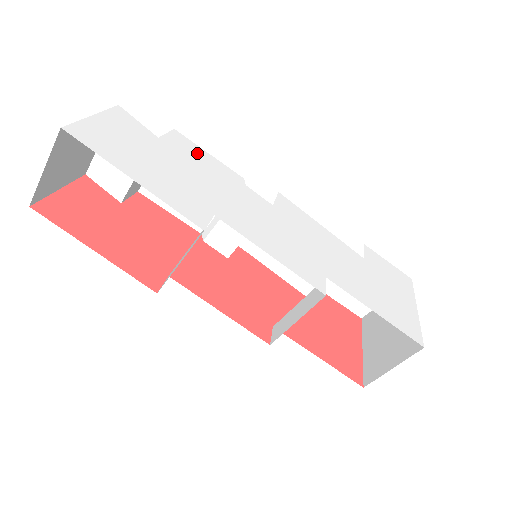
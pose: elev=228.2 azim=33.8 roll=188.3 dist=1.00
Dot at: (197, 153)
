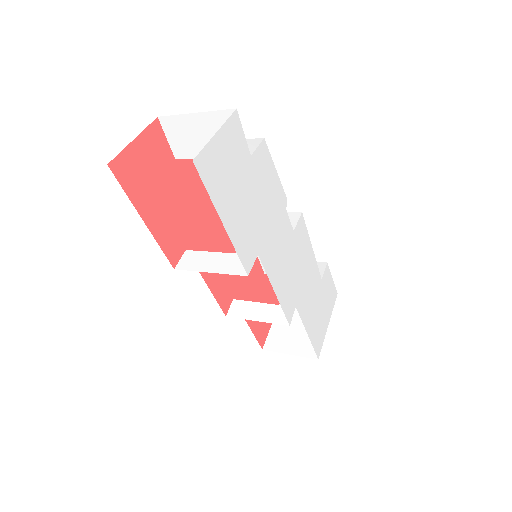
Dot at: (269, 172)
